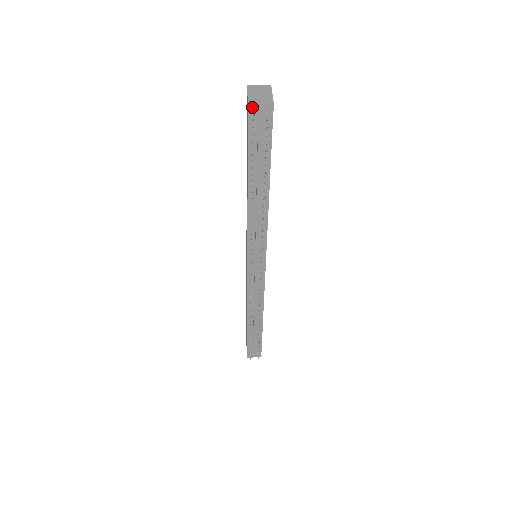
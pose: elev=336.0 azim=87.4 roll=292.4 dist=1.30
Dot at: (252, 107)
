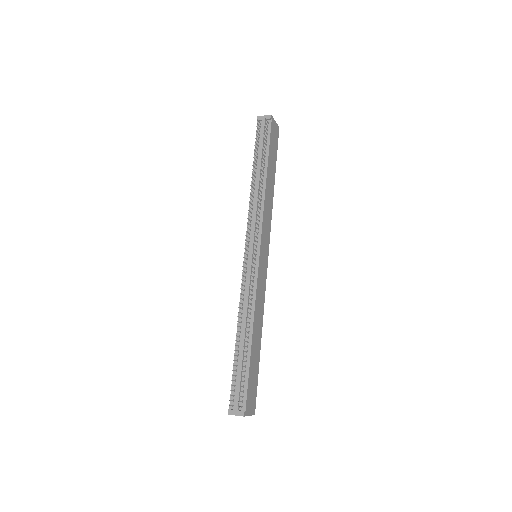
Dot at: (259, 118)
